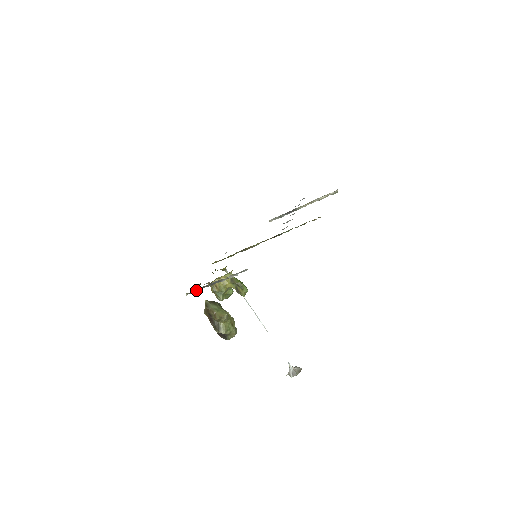
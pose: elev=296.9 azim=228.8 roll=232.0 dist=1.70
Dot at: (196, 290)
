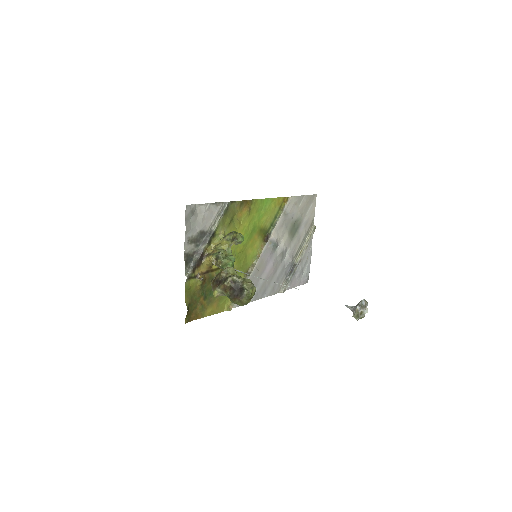
Dot at: (194, 263)
